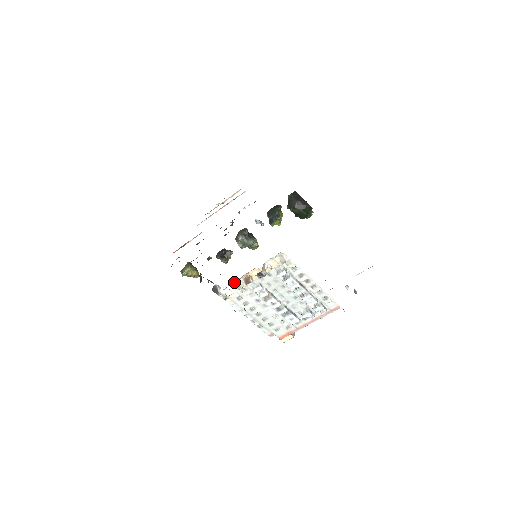
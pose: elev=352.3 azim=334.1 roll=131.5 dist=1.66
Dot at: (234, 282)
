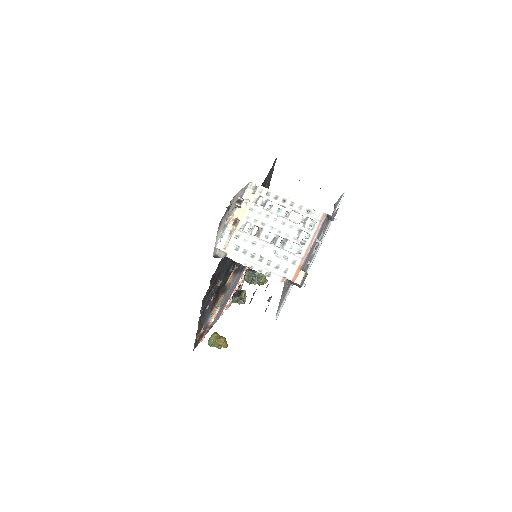
Dot at: (226, 232)
